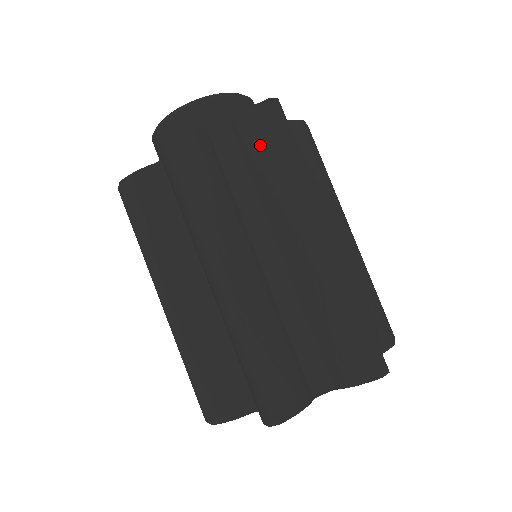
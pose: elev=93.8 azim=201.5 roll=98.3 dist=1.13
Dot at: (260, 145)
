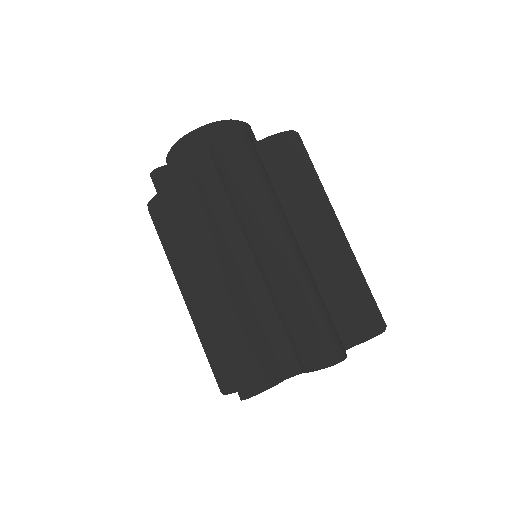
Dot at: (289, 159)
